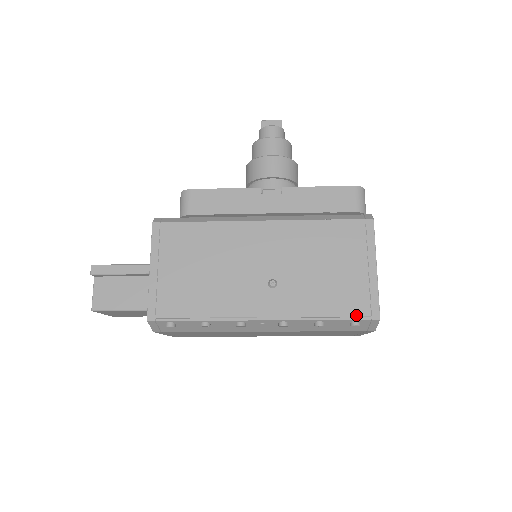
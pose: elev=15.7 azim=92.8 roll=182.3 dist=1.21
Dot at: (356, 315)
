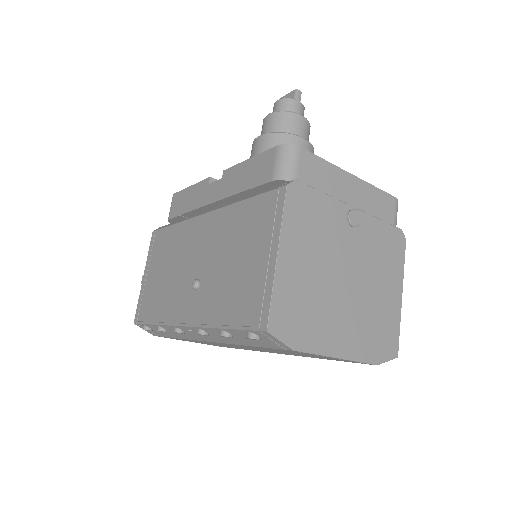
Dot at: (247, 323)
